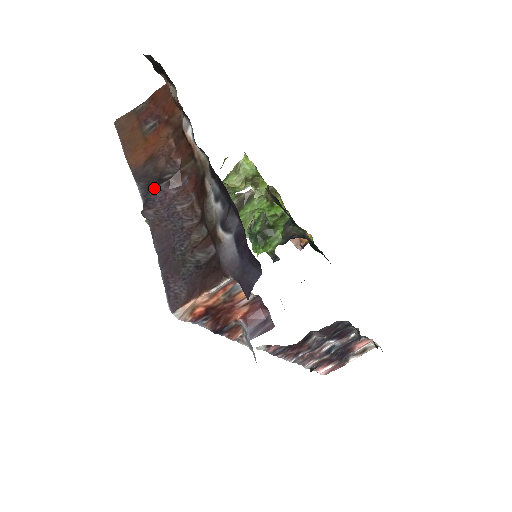
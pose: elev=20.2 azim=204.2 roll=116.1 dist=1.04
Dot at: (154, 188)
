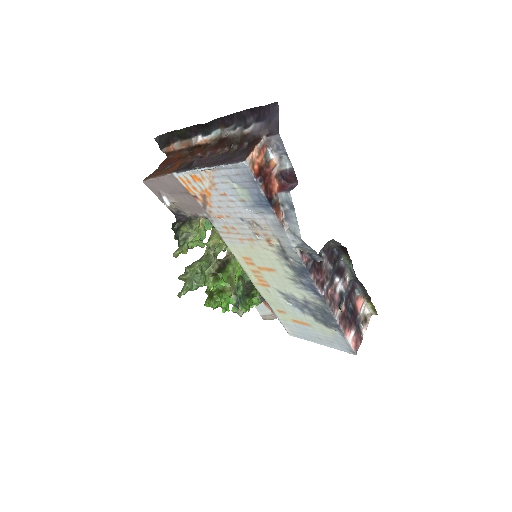
Dot at: (193, 163)
